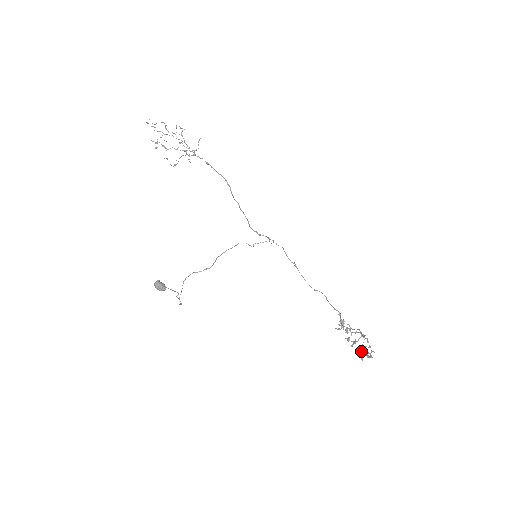
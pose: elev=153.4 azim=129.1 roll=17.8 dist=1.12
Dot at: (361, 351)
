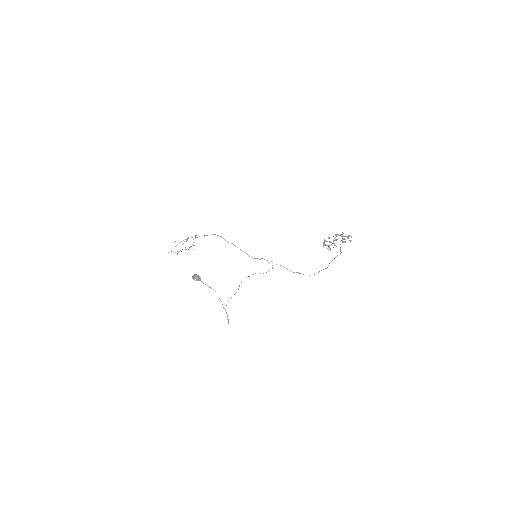
Dot at: (343, 239)
